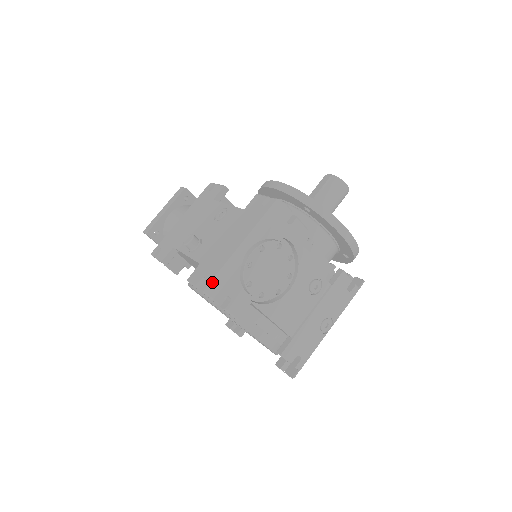
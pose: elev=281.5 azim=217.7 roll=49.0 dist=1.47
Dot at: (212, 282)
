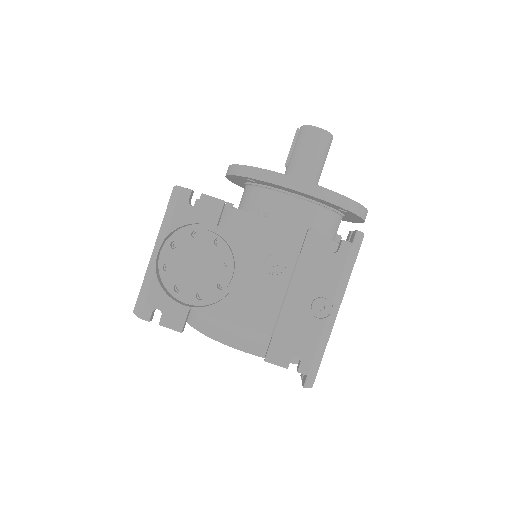
Dot at: (138, 300)
